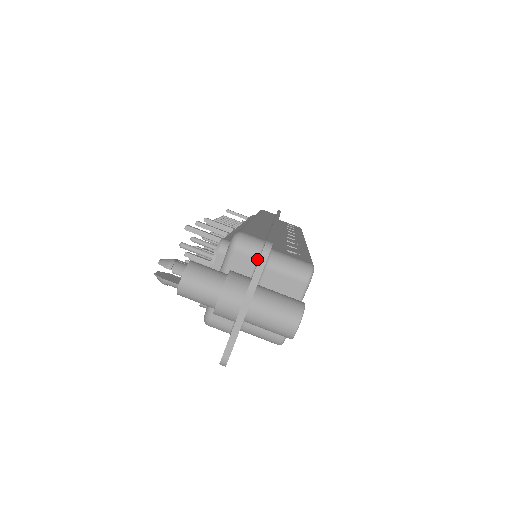
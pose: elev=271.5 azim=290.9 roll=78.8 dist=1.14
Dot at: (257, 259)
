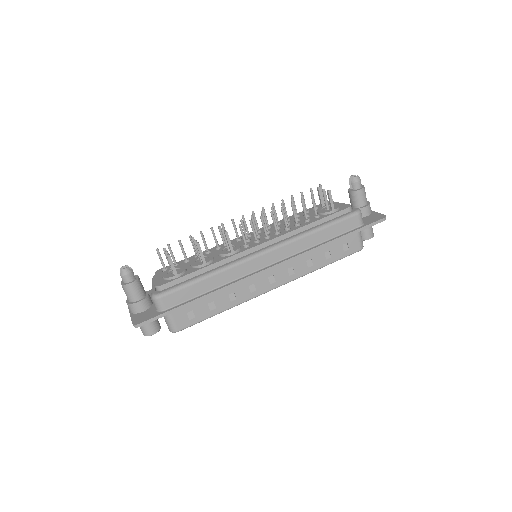
Dot at: (156, 309)
